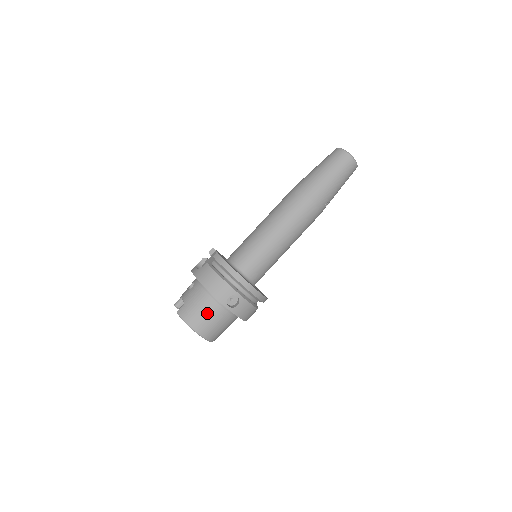
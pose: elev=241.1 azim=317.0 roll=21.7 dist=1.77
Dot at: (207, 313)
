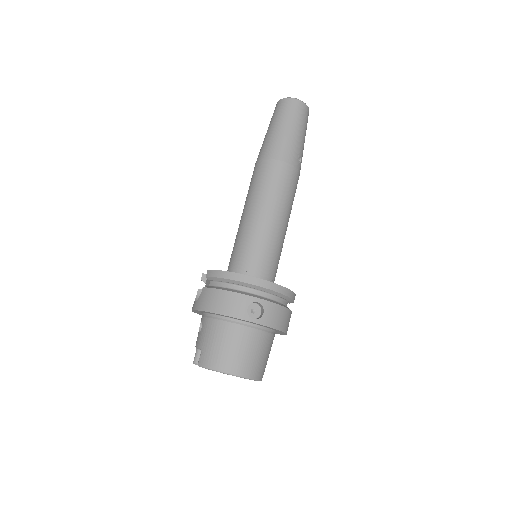
Dot at: (233, 344)
